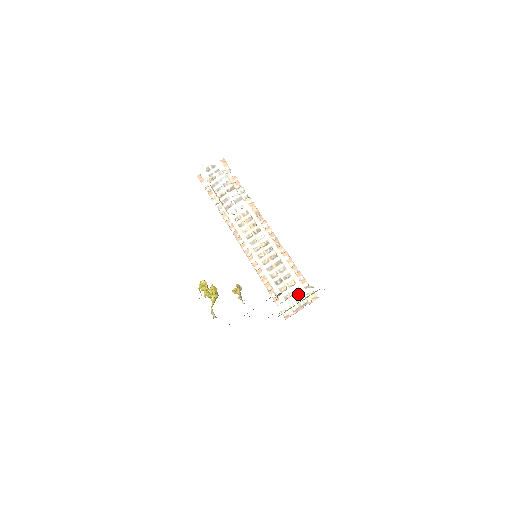
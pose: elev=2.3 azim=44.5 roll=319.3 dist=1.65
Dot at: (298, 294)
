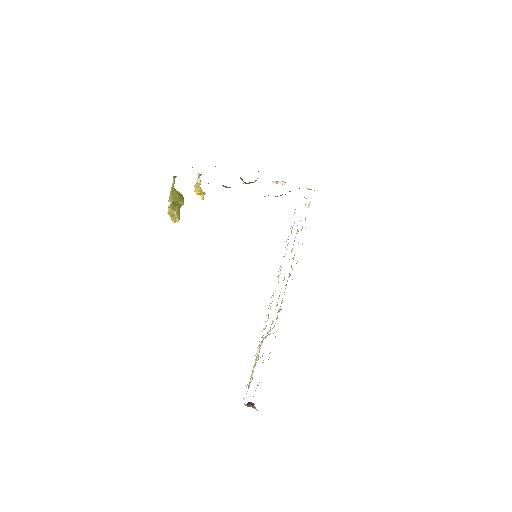
Dot at: occluded
